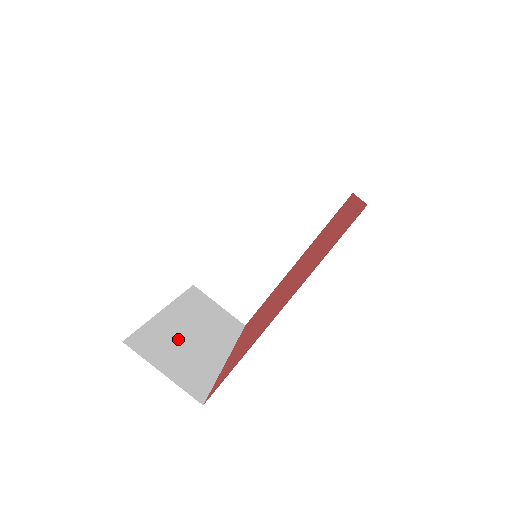
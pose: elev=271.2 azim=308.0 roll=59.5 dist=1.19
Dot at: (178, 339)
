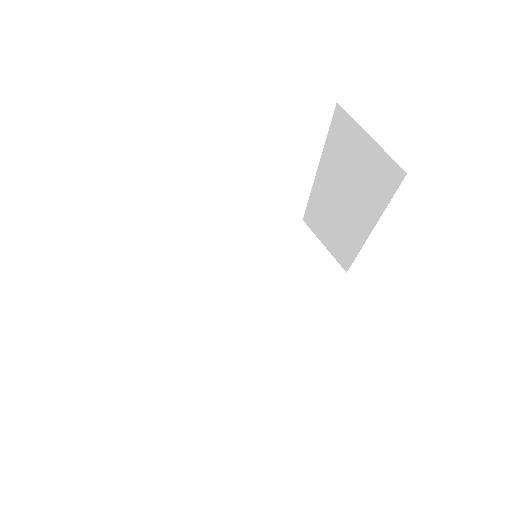
Dot at: occluded
